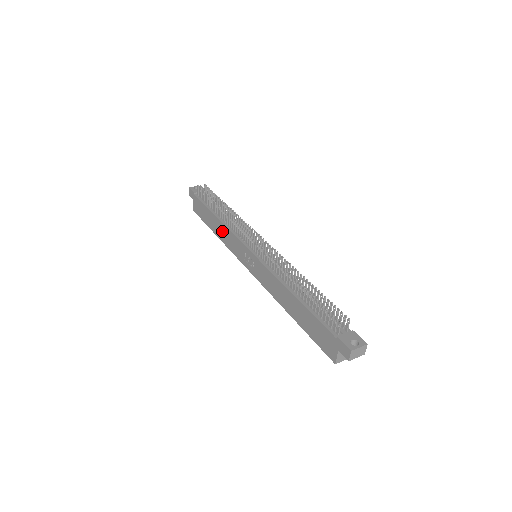
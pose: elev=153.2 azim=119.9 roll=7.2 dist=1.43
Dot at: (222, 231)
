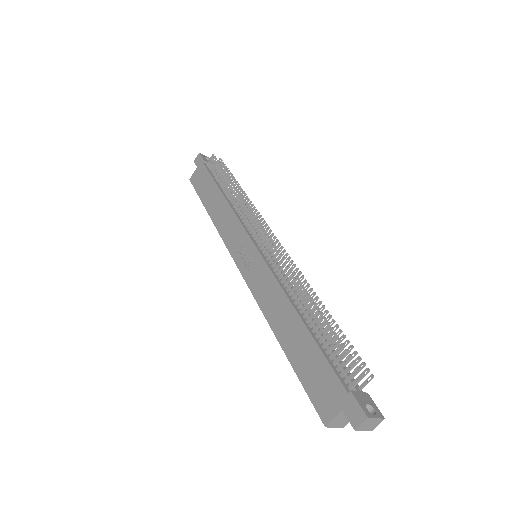
Dot at: (222, 212)
